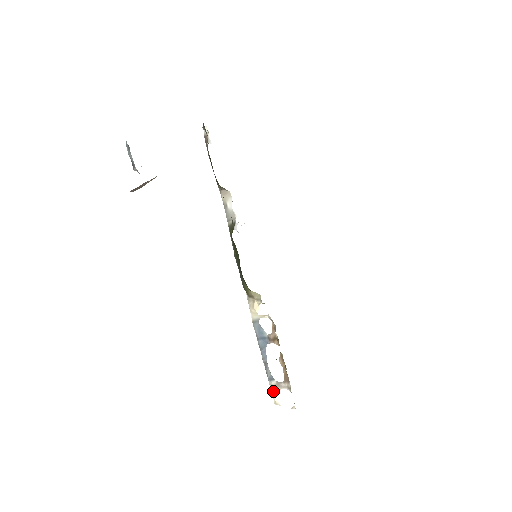
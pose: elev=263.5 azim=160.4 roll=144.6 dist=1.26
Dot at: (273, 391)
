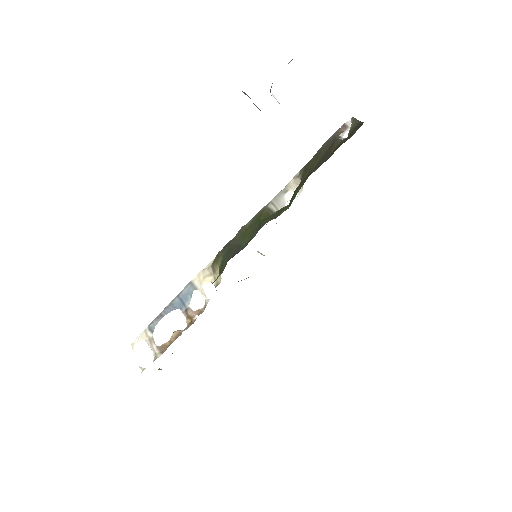
Dot at: (142, 337)
